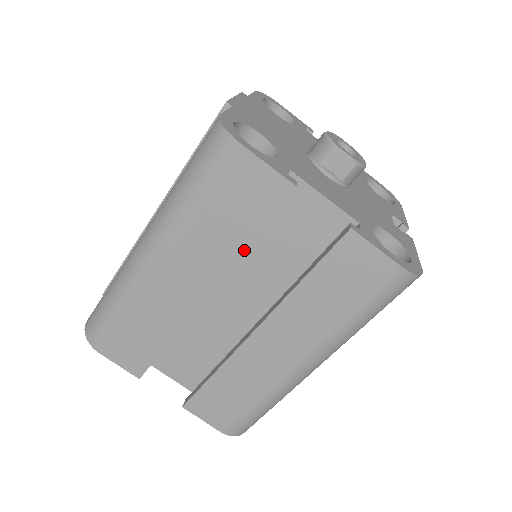
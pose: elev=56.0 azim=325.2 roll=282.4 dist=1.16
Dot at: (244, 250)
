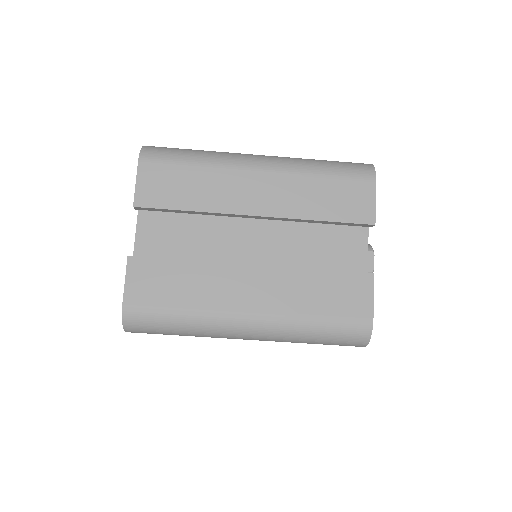
Dot at: (297, 227)
